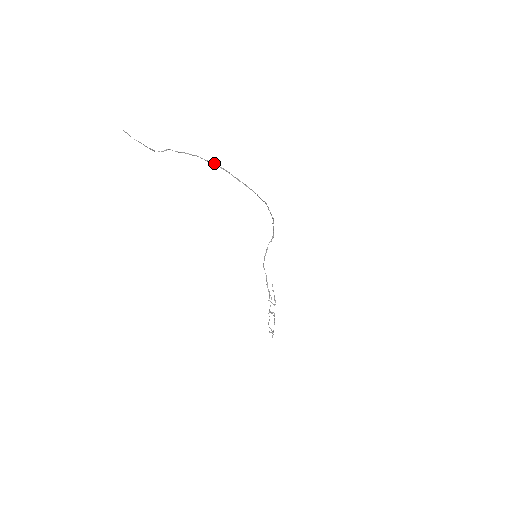
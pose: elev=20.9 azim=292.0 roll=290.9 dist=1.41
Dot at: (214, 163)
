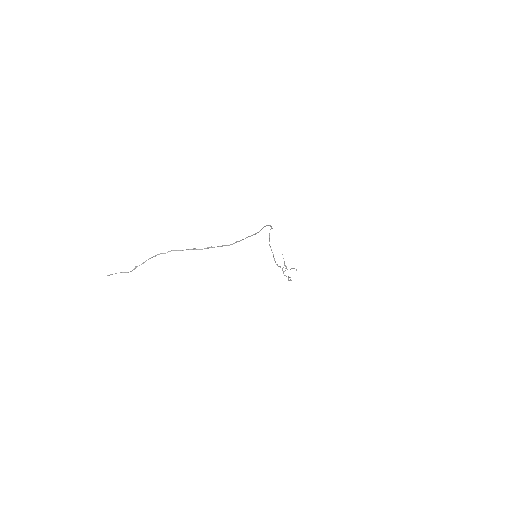
Dot at: (187, 249)
